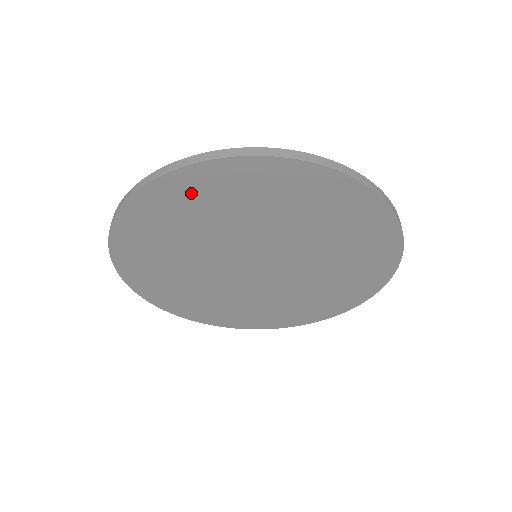
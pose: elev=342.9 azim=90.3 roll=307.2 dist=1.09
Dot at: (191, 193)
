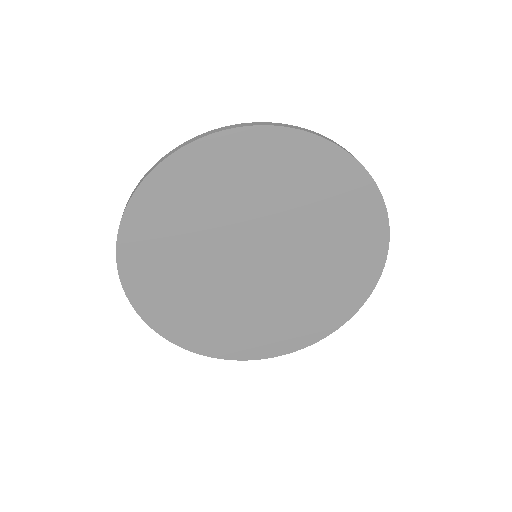
Dot at: (205, 168)
